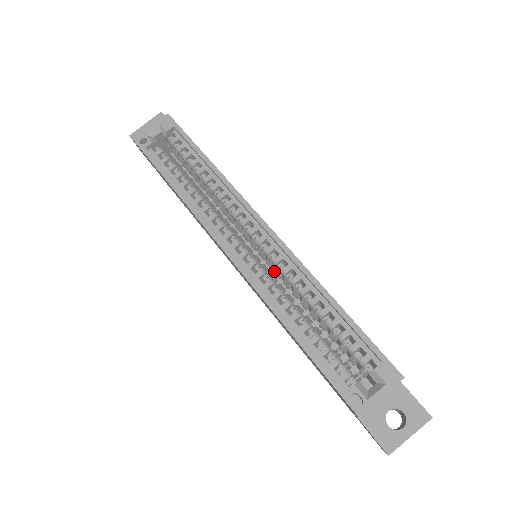
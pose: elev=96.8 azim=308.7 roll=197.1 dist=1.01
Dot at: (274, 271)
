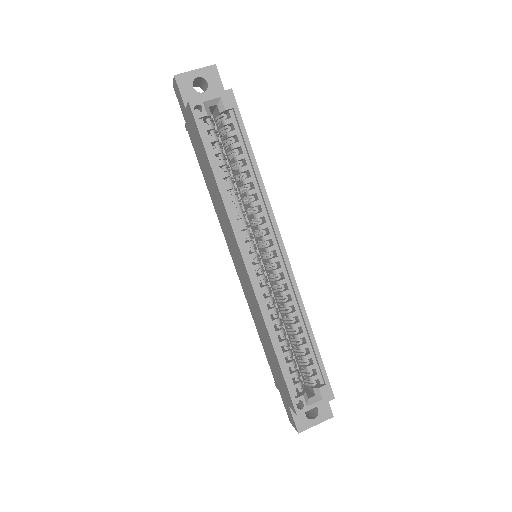
Dot at: (267, 276)
